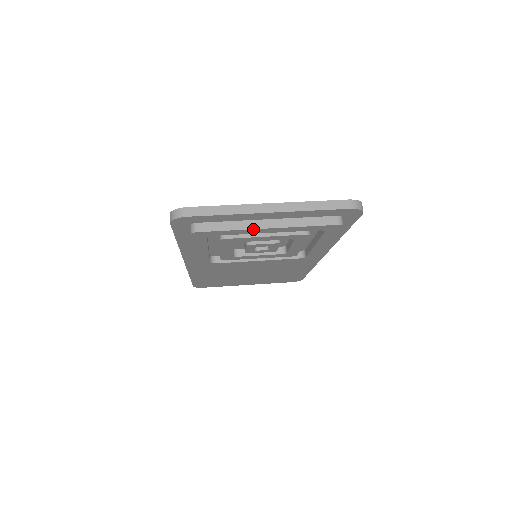
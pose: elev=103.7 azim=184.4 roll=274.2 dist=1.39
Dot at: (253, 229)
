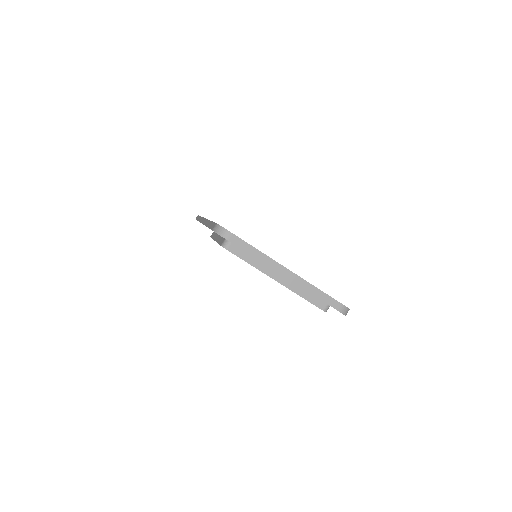
Dot at: occluded
